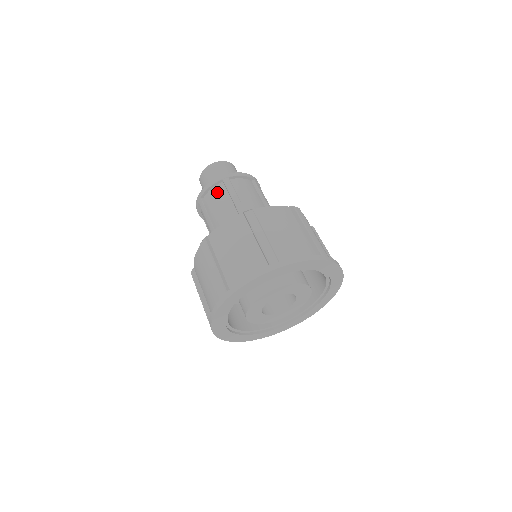
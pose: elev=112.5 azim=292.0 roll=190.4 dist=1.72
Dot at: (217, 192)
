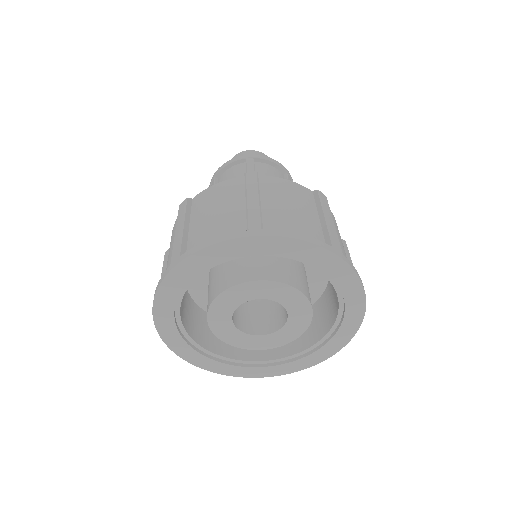
Dot at: (234, 171)
